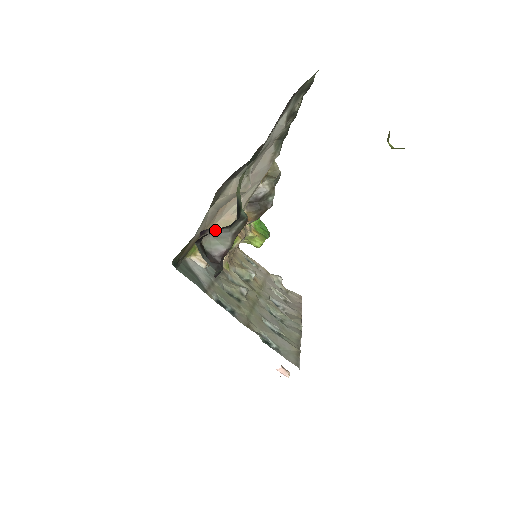
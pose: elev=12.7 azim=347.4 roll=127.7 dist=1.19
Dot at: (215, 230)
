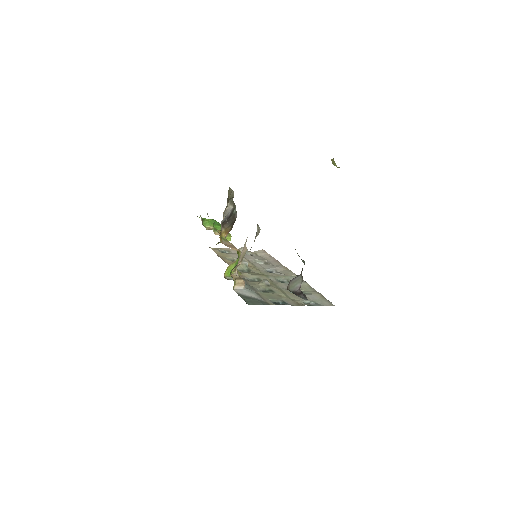
Dot at: (293, 279)
